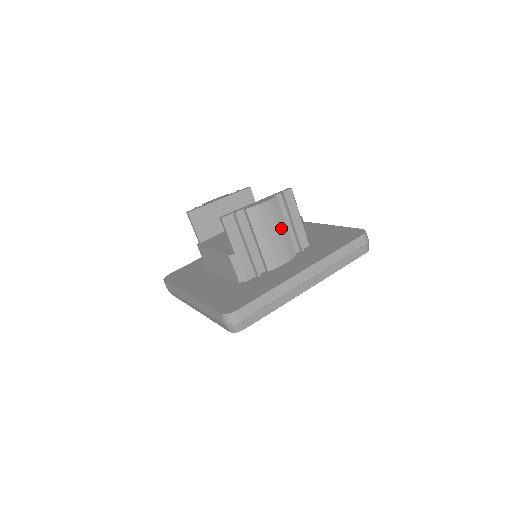
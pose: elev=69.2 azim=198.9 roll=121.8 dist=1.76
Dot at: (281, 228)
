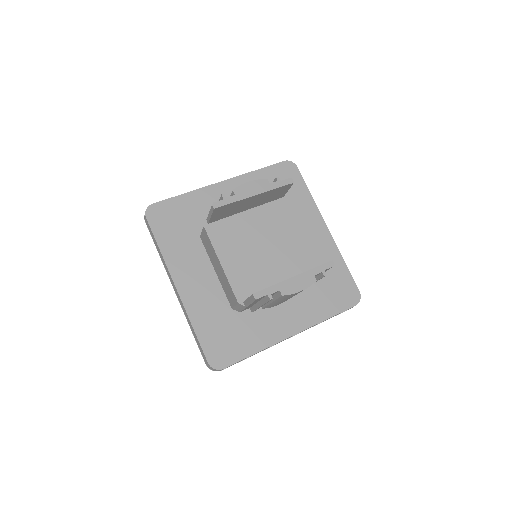
Dot at: occluded
